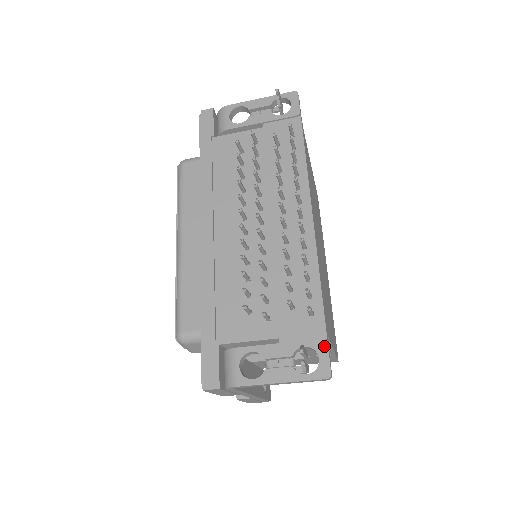
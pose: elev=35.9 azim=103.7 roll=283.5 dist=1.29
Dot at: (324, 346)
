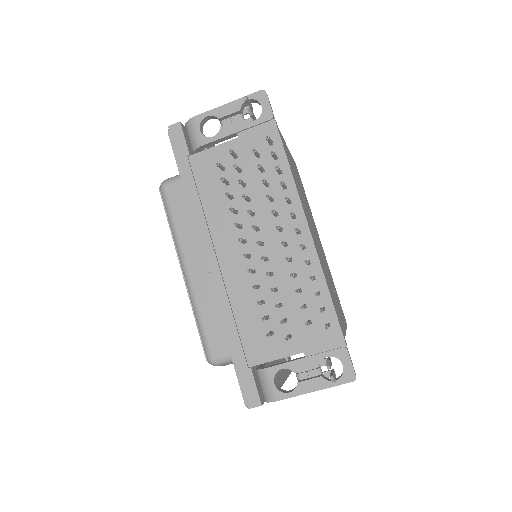
Dot at: (345, 354)
